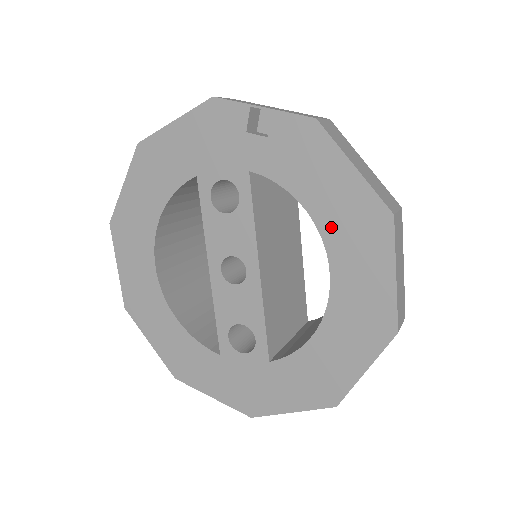
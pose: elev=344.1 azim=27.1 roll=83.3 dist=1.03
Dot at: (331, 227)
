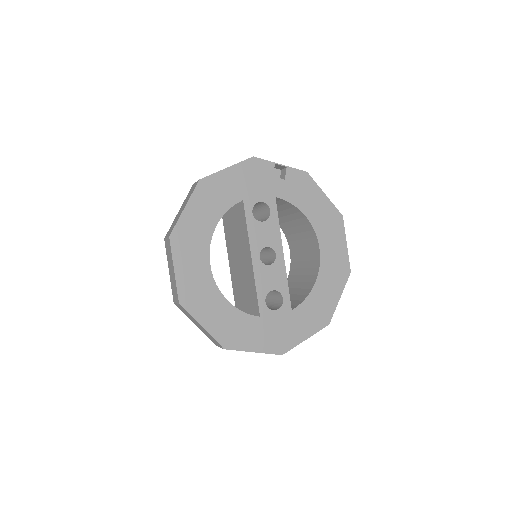
Dot at: (318, 224)
